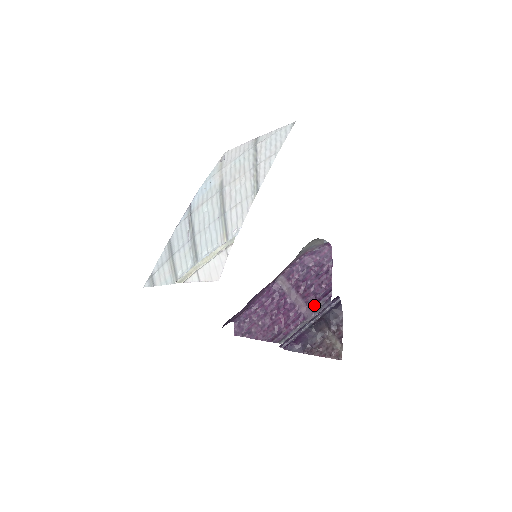
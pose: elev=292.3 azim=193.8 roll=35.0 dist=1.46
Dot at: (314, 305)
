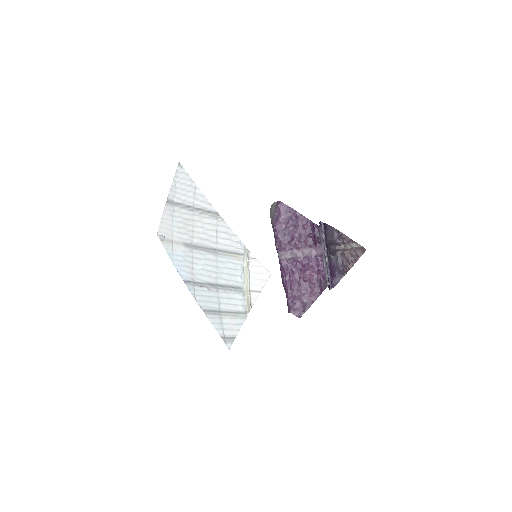
Dot at: (316, 242)
